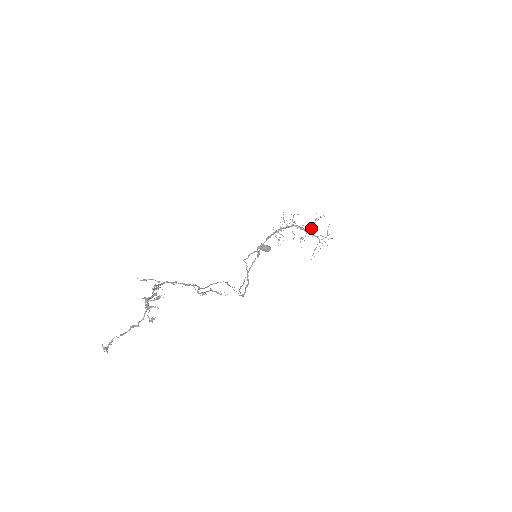
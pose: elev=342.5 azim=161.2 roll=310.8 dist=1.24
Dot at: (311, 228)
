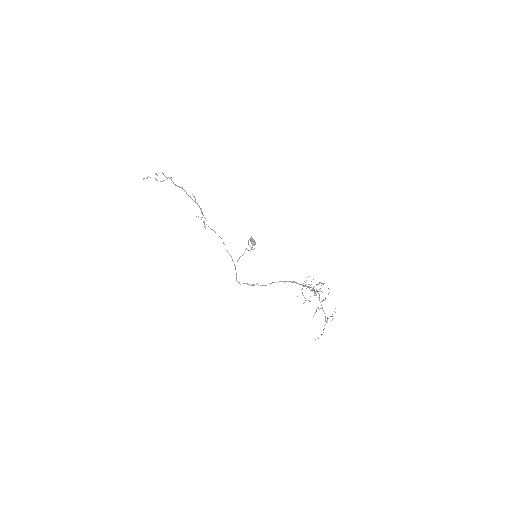
Dot at: occluded
